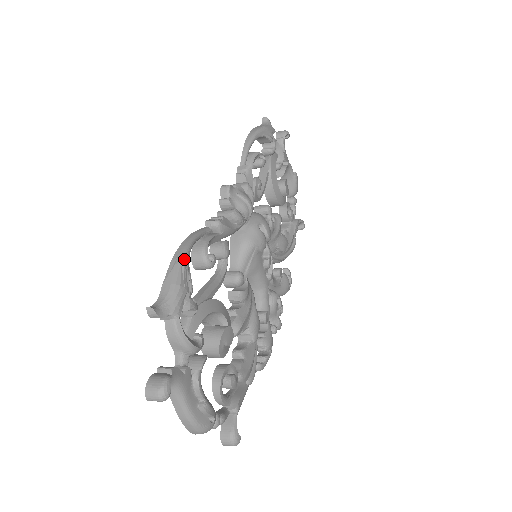
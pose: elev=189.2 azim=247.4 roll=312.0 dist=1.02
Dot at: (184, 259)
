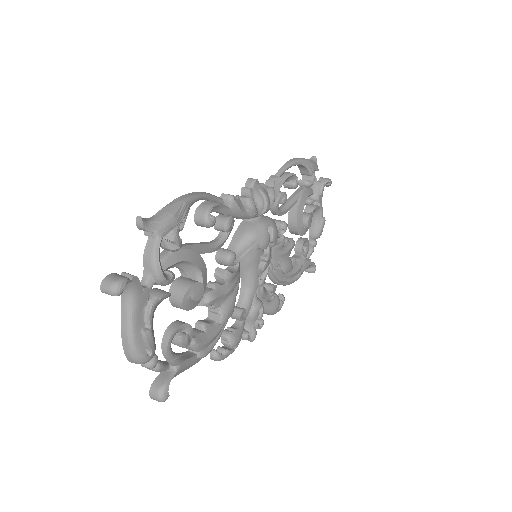
Dot at: (188, 201)
